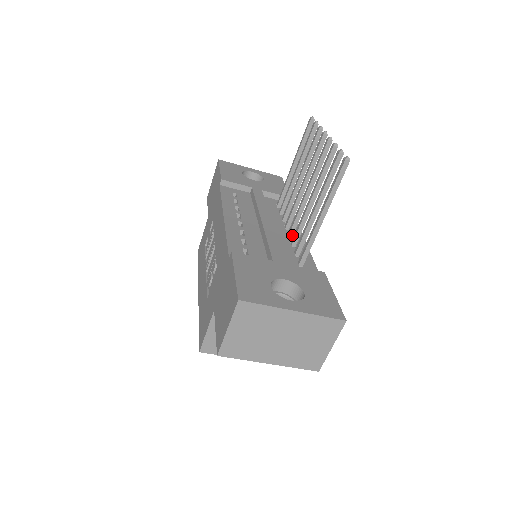
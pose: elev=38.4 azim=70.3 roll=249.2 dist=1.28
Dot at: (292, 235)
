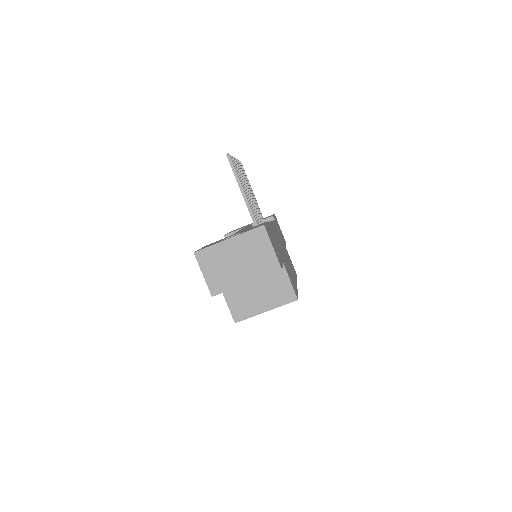
Dot at: occluded
